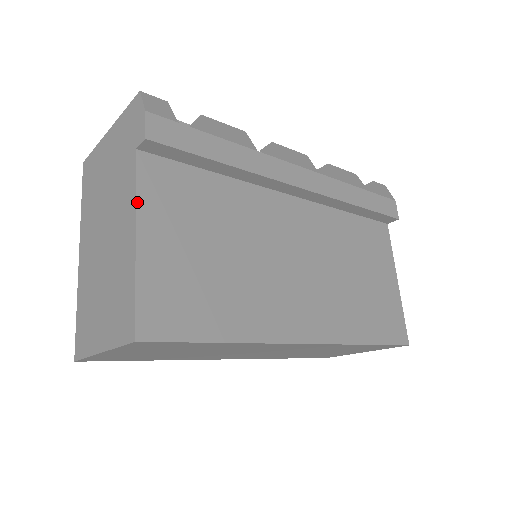
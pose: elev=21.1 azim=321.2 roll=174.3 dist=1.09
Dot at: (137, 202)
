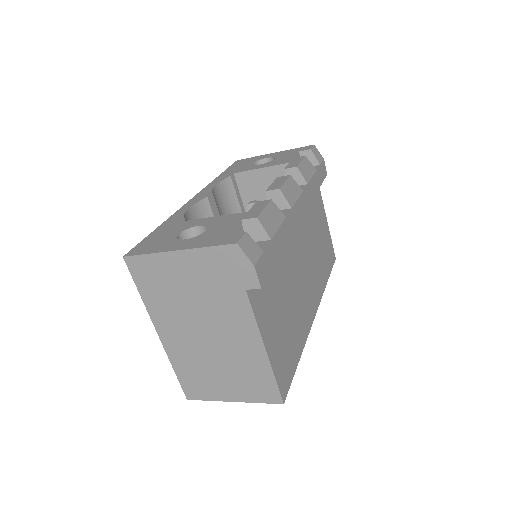
Dot at: (259, 327)
